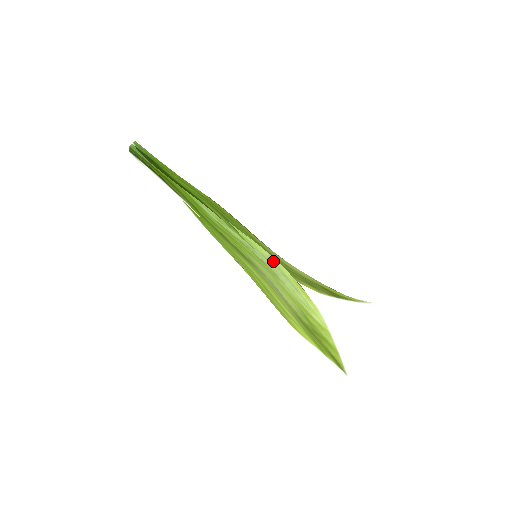
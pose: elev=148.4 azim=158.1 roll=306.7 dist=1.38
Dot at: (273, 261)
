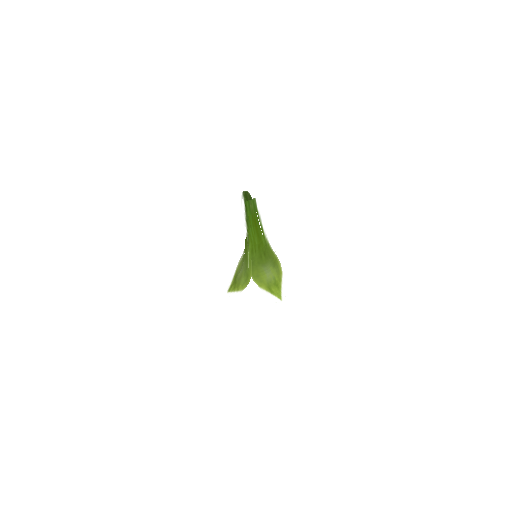
Dot at: (250, 275)
